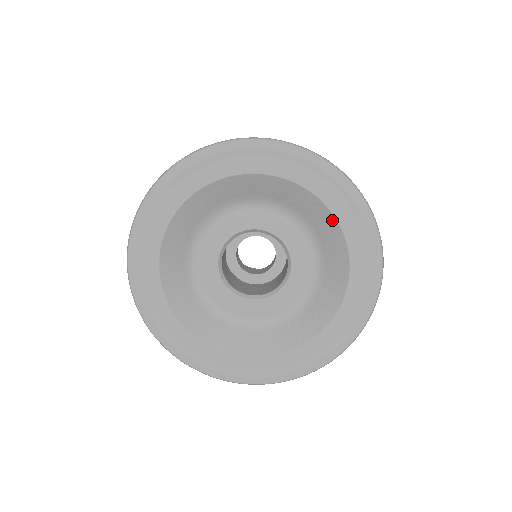
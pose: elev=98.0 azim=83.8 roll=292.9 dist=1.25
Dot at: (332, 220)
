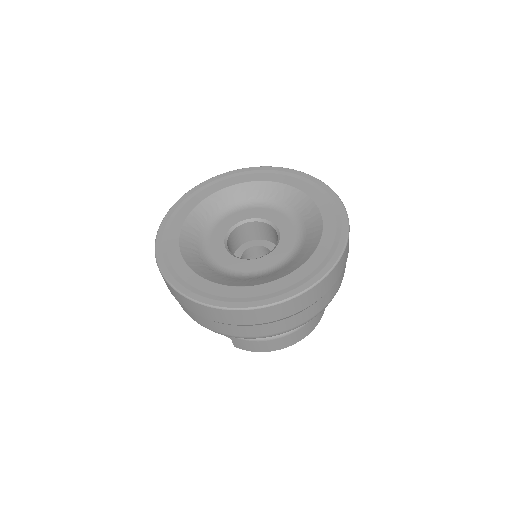
Dot at: (254, 184)
